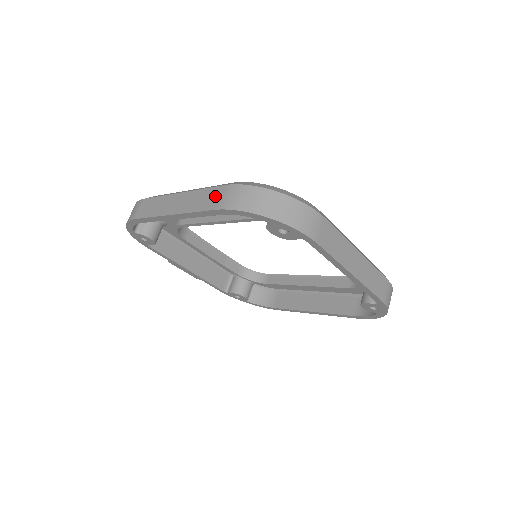
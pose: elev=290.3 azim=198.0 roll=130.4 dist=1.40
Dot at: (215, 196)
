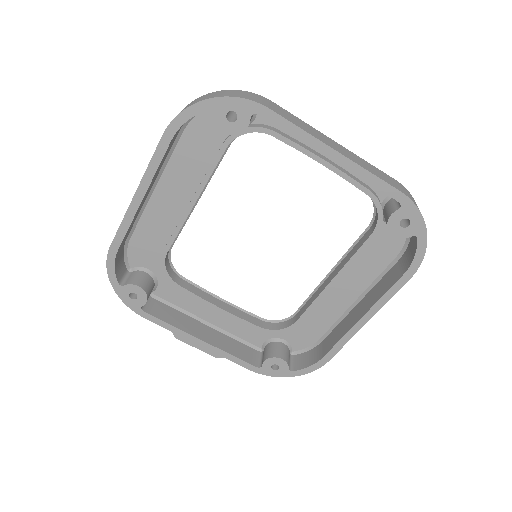
Dot at: occluded
